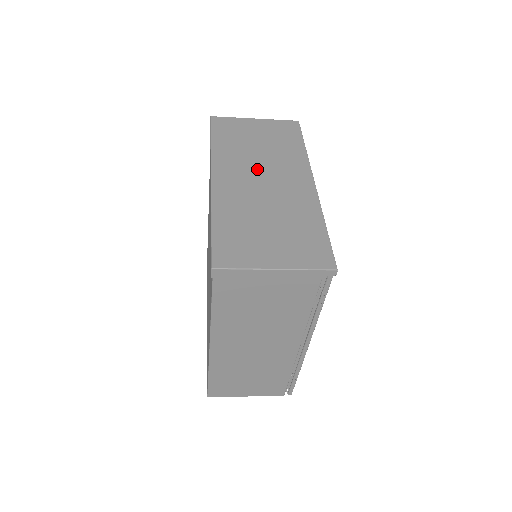
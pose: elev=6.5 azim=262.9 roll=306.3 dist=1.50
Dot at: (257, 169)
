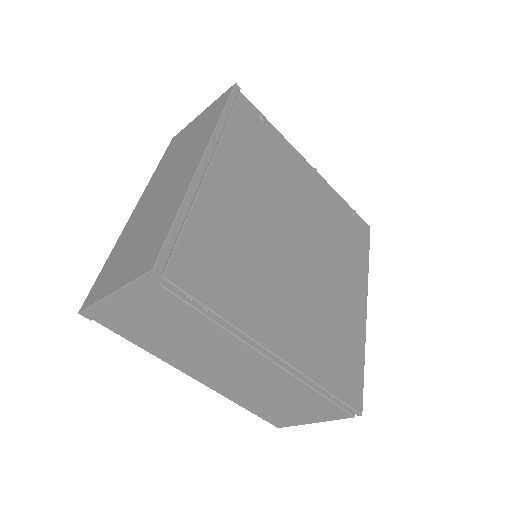
Dot at: (168, 175)
